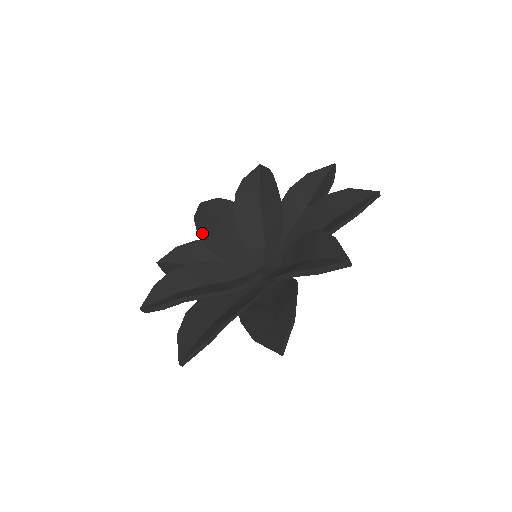
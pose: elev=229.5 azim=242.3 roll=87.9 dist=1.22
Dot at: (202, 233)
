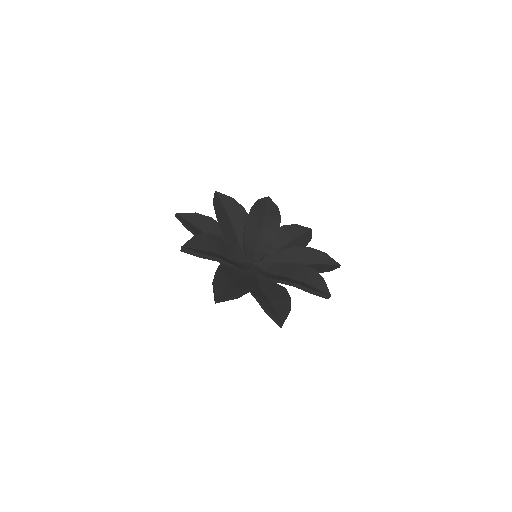
Dot at: (219, 216)
